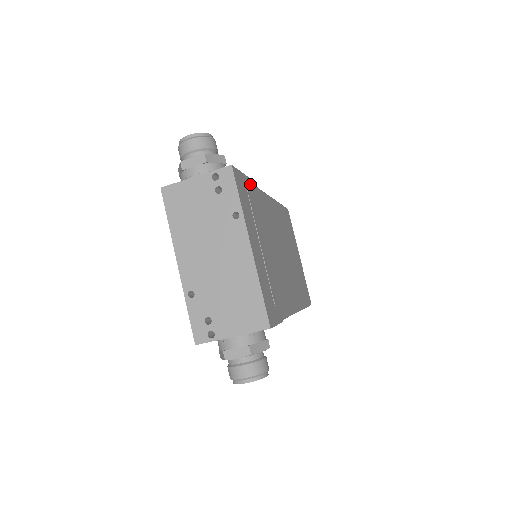
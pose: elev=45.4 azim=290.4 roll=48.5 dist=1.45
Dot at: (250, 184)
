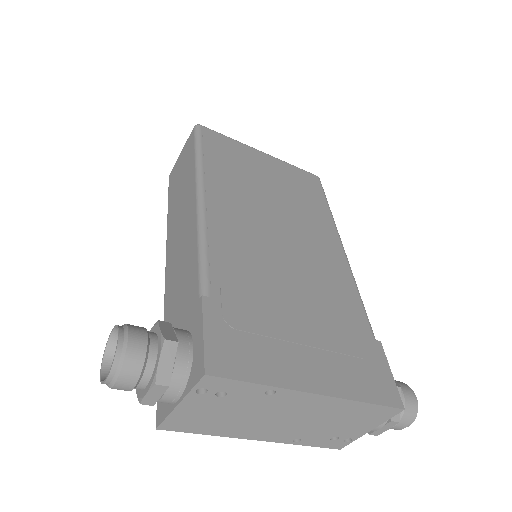
Dot at: (211, 295)
